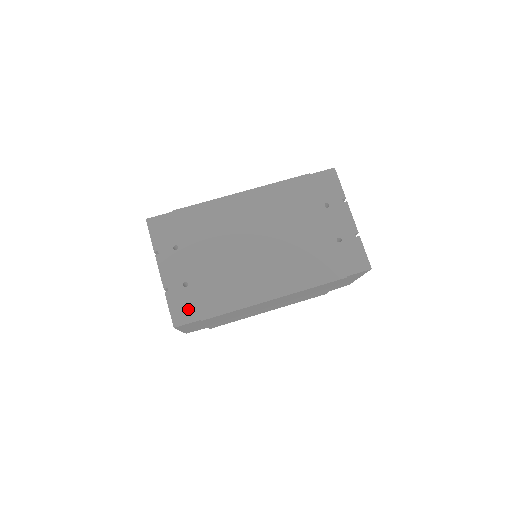
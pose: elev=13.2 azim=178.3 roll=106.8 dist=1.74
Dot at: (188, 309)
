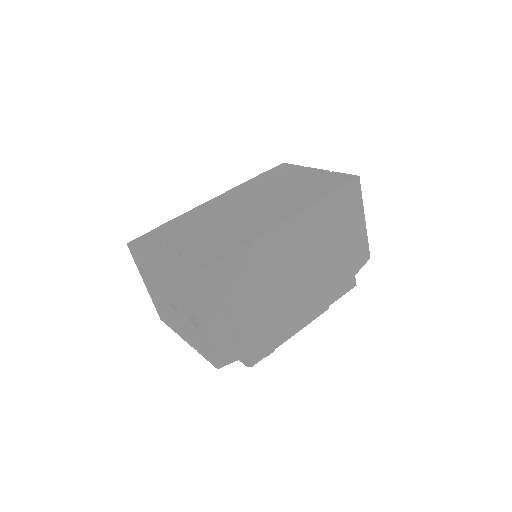
Dot at: (193, 264)
